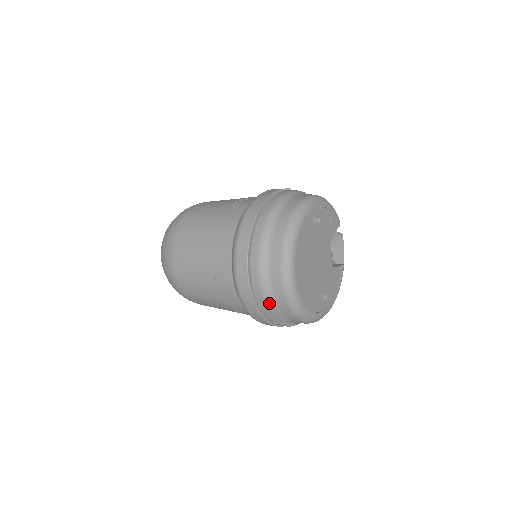
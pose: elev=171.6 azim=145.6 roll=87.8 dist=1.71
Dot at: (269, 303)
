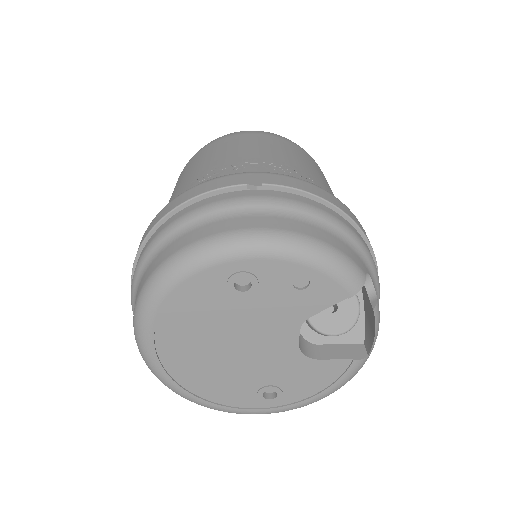
Dot at: occluded
